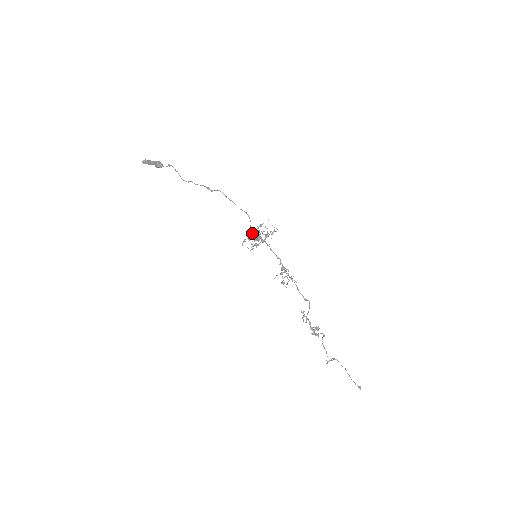
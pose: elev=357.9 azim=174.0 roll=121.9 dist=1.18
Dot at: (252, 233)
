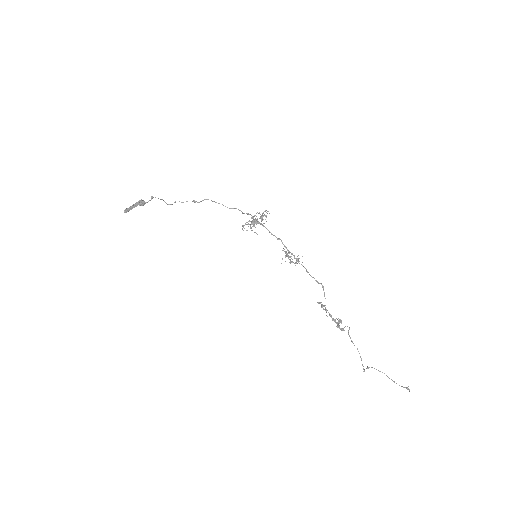
Dot at: occluded
